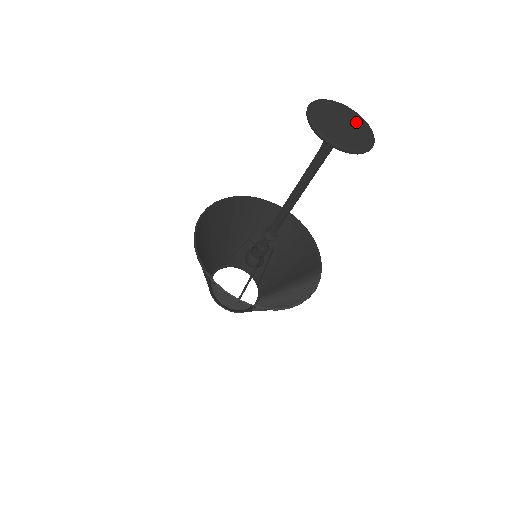
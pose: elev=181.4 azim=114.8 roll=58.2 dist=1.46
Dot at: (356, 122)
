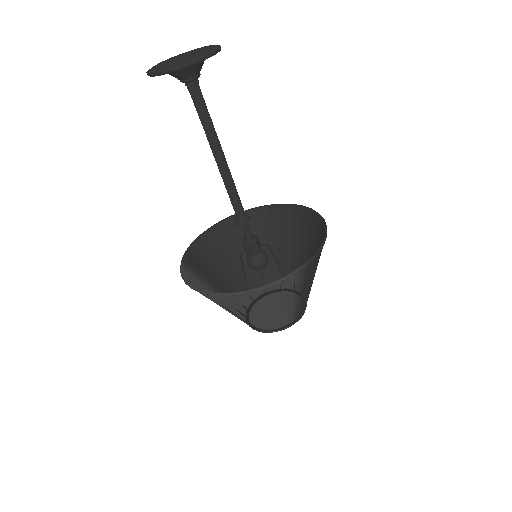
Dot at: (202, 51)
